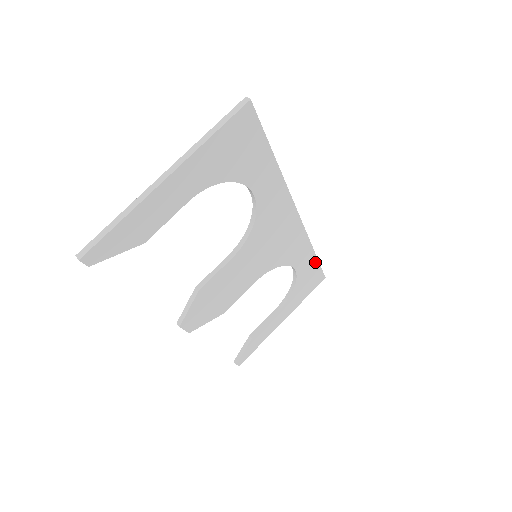
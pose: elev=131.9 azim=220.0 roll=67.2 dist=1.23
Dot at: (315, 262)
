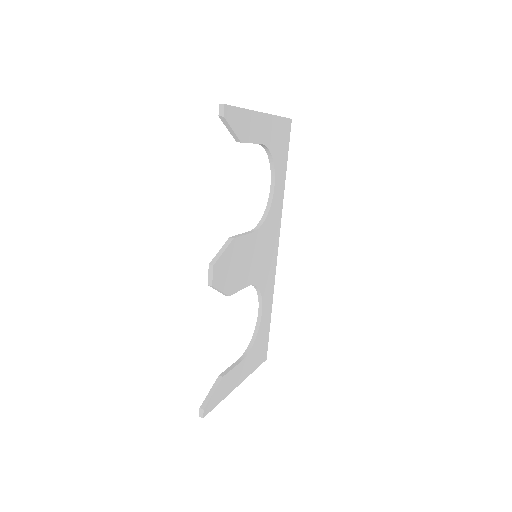
Dot at: (269, 323)
